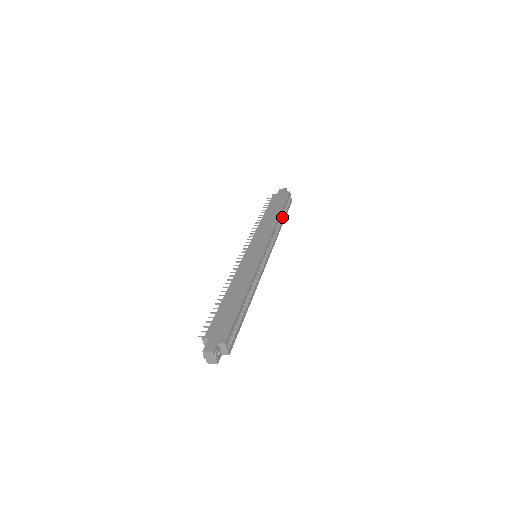
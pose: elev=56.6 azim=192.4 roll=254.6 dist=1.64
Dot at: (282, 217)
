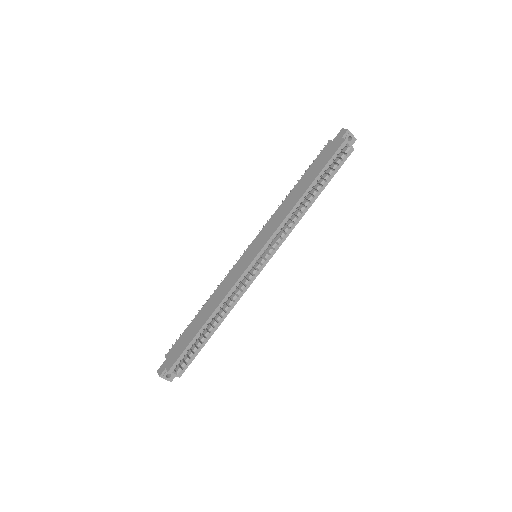
Dot at: (317, 188)
